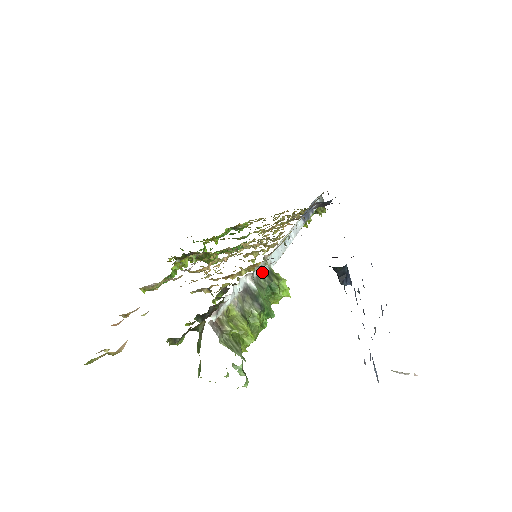
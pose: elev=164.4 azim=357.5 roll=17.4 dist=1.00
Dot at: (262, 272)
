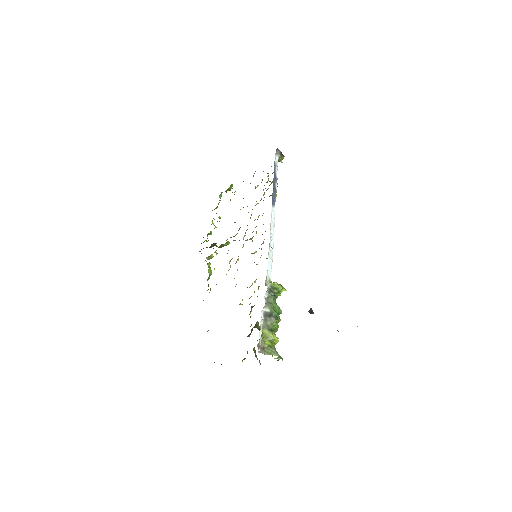
Dot at: (268, 294)
